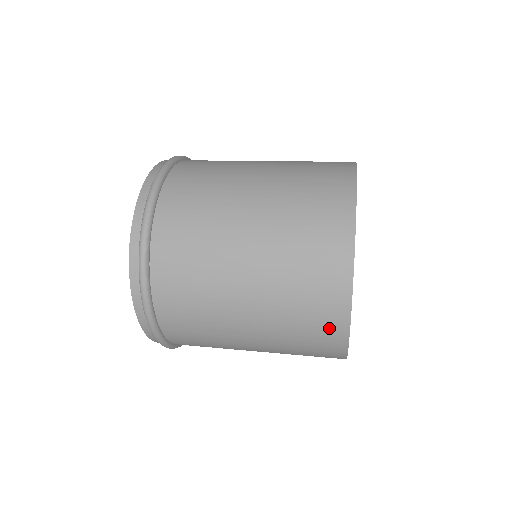
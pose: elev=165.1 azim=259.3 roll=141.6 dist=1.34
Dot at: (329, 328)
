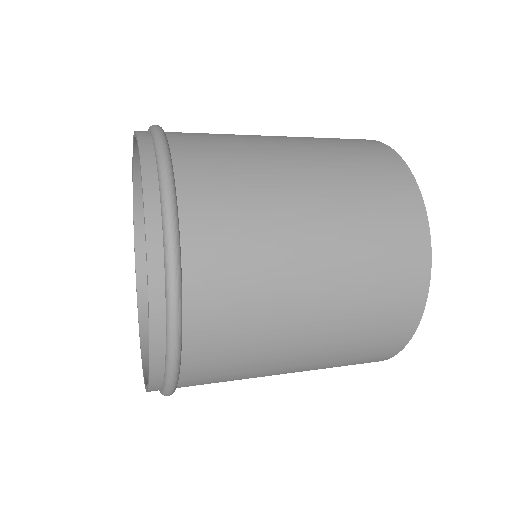
Dot at: (410, 260)
